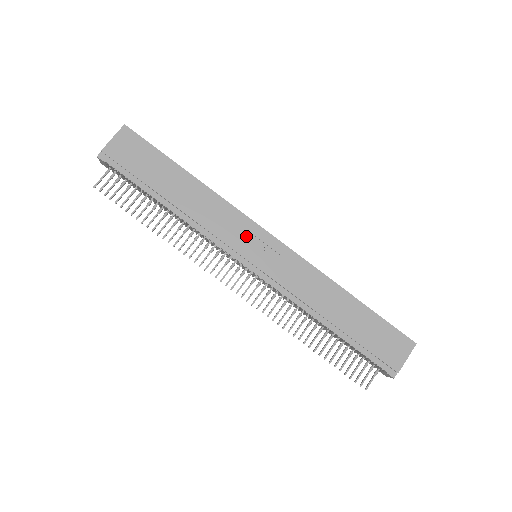
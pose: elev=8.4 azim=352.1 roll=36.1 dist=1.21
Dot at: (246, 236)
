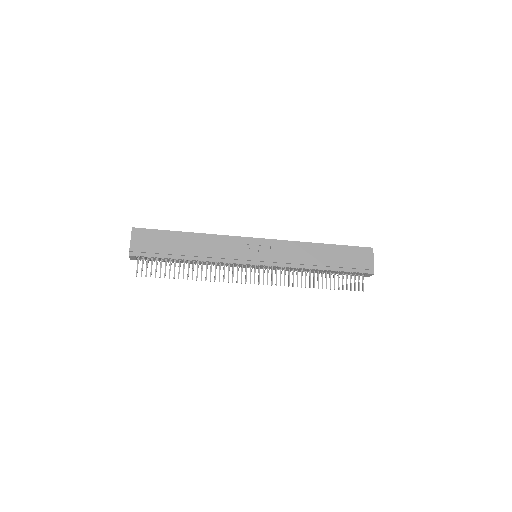
Dot at: (244, 248)
